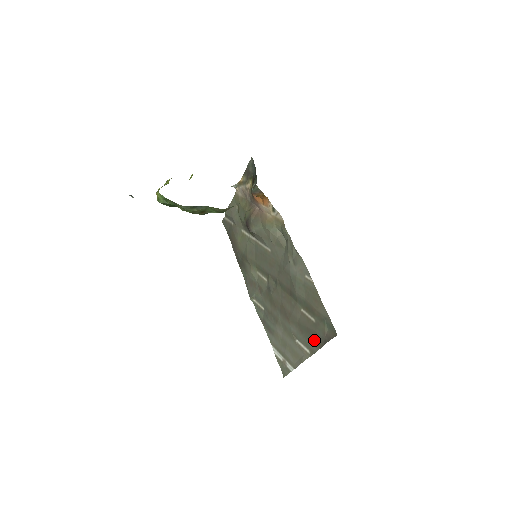
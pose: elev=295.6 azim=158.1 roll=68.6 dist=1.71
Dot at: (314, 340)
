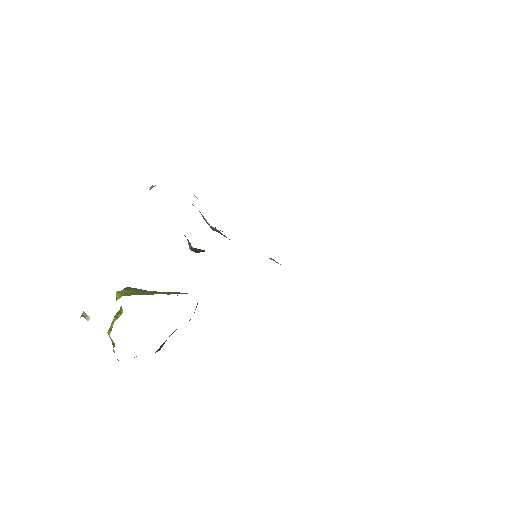
Dot at: occluded
